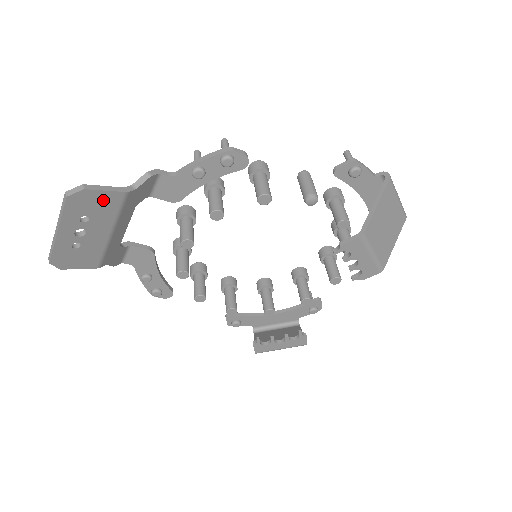
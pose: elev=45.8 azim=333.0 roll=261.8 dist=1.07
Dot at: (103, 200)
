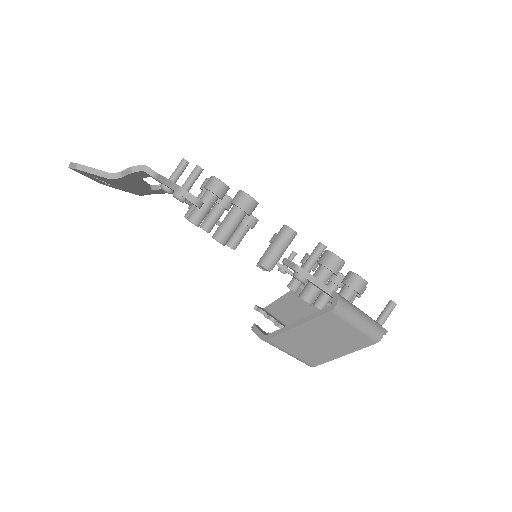
Dot at: (98, 176)
